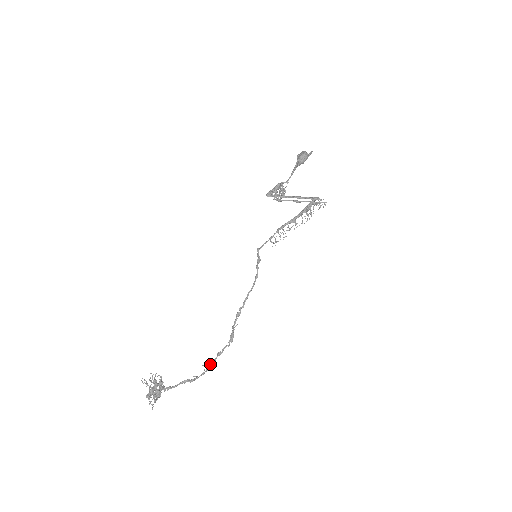
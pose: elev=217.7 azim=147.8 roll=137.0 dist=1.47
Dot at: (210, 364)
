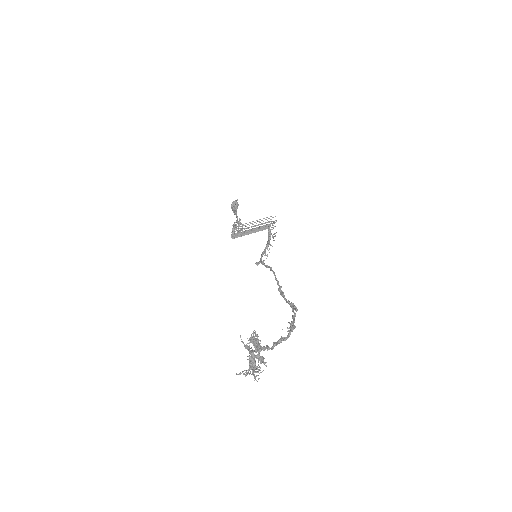
Dot at: (291, 322)
